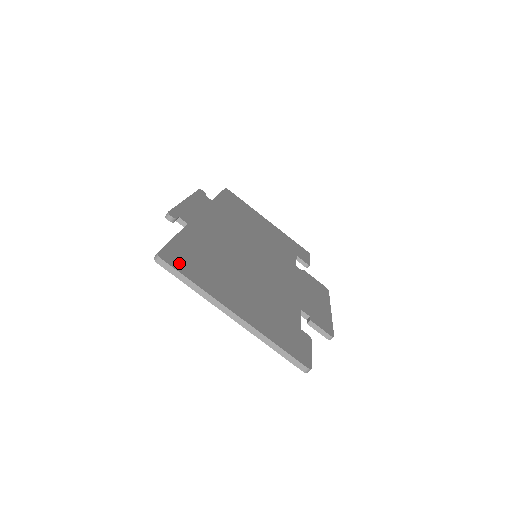
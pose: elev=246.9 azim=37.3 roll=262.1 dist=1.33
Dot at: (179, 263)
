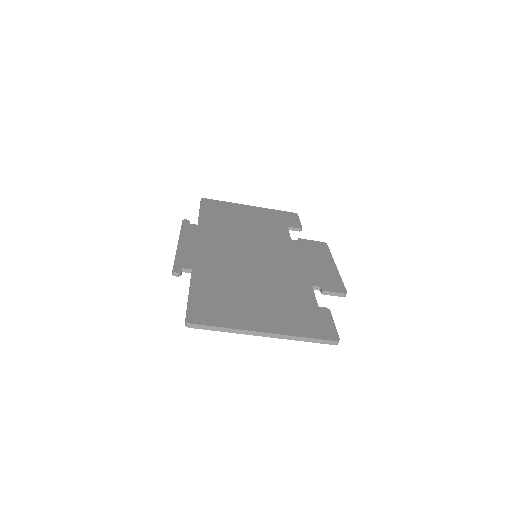
Dot at: (204, 317)
